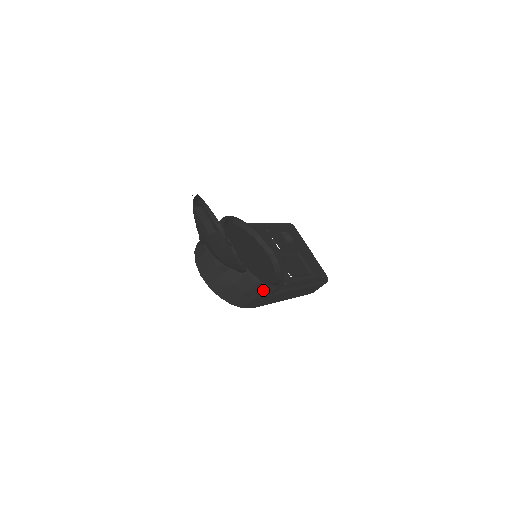
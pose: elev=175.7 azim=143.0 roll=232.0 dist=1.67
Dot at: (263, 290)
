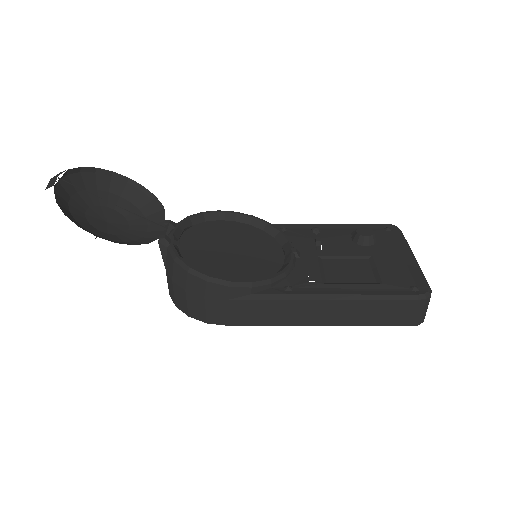
Dot at: (204, 285)
